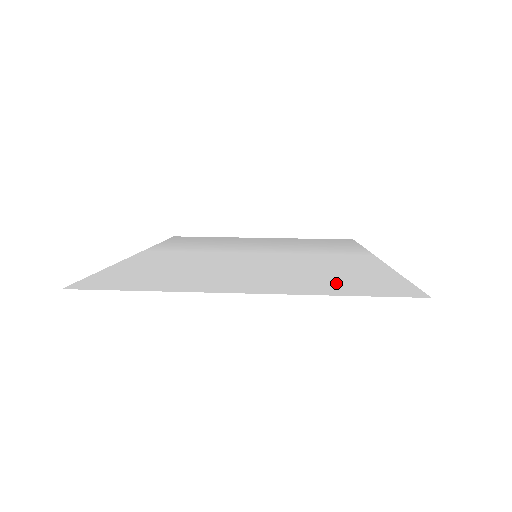
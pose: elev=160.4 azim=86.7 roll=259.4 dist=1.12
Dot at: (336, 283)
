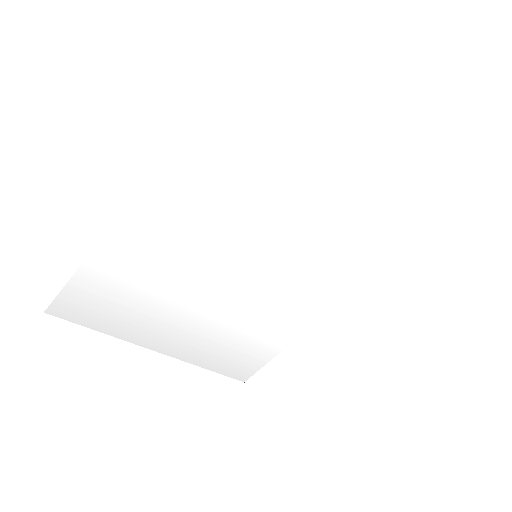
Dot at: (398, 199)
